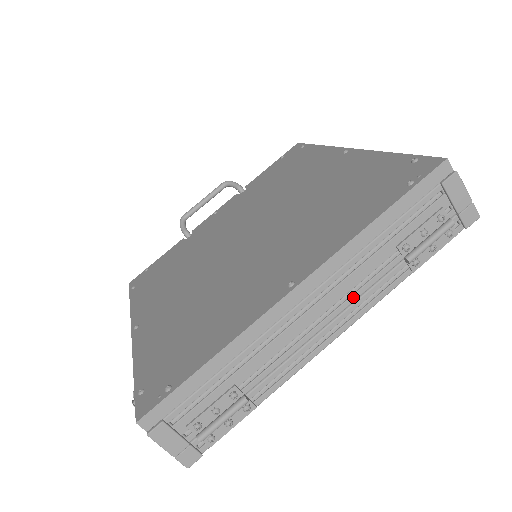
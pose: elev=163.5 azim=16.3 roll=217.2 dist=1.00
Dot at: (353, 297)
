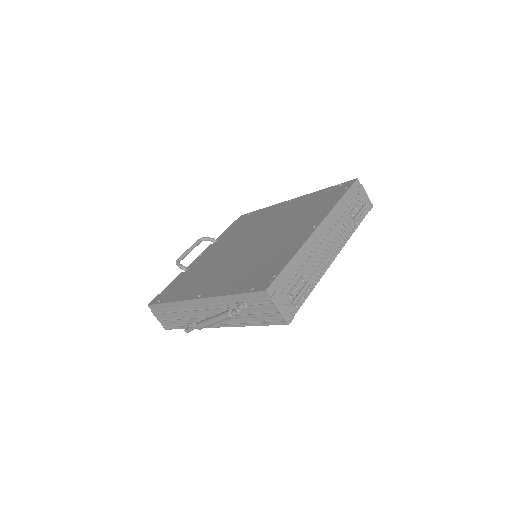
Dot at: (339, 236)
